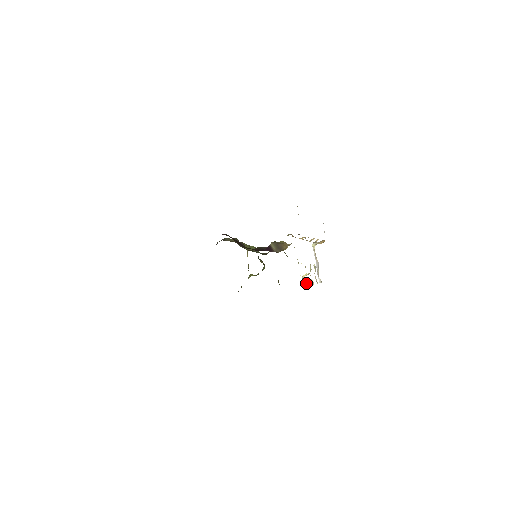
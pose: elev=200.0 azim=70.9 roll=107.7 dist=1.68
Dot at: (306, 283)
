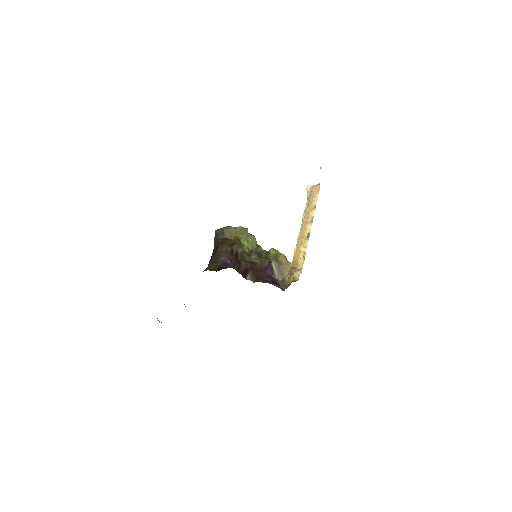
Dot at: occluded
